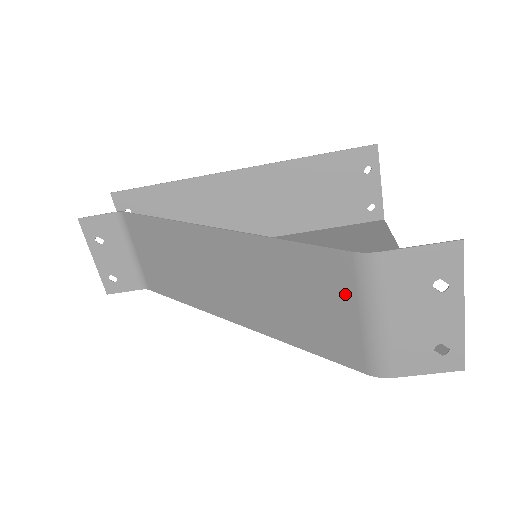
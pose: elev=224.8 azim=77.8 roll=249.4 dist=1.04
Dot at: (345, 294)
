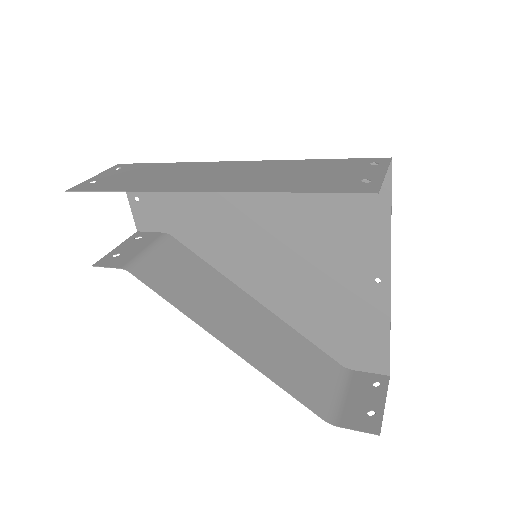
Dot at: (324, 395)
